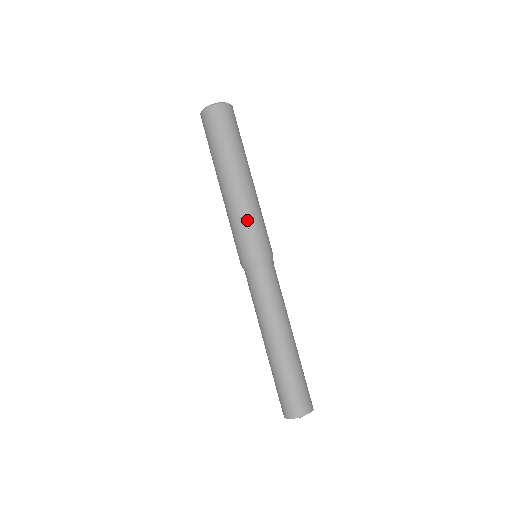
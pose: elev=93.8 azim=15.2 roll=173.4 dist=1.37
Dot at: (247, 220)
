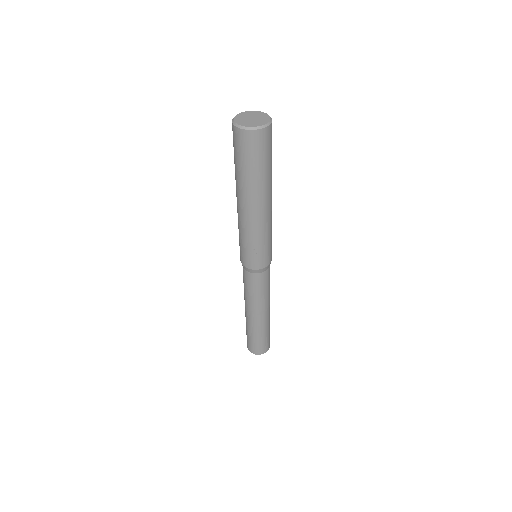
Dot at: (252, 242)
